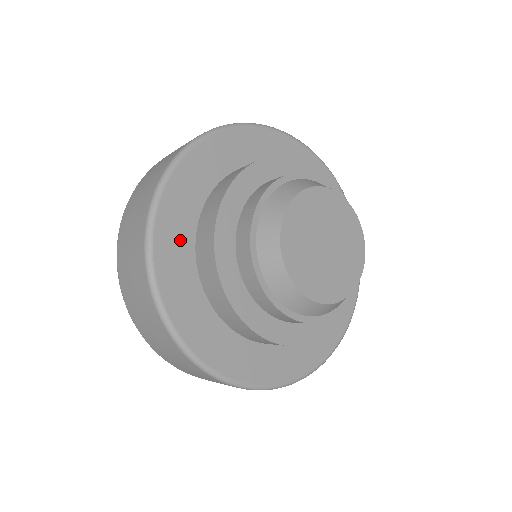
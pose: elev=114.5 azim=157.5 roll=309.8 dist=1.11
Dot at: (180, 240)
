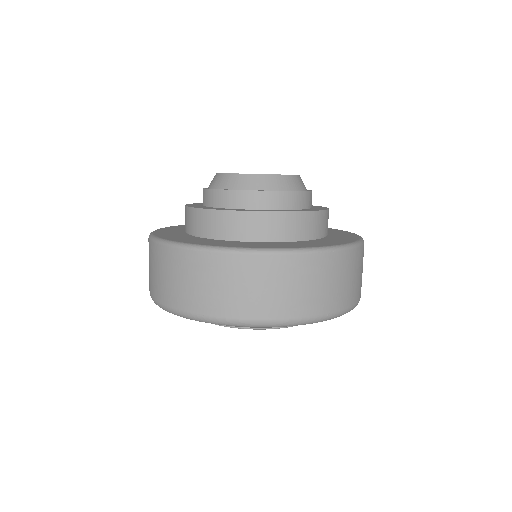
Dot at: (175, 234)
